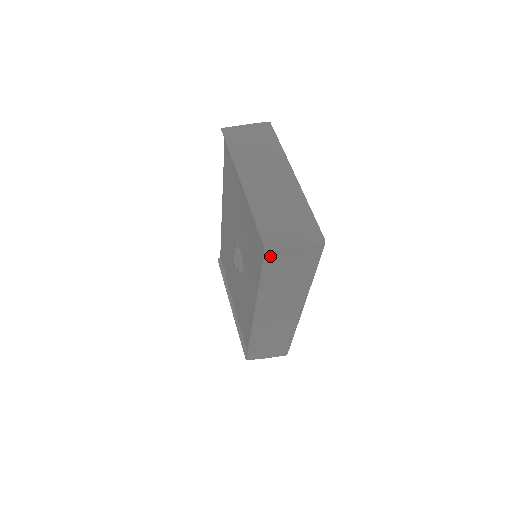
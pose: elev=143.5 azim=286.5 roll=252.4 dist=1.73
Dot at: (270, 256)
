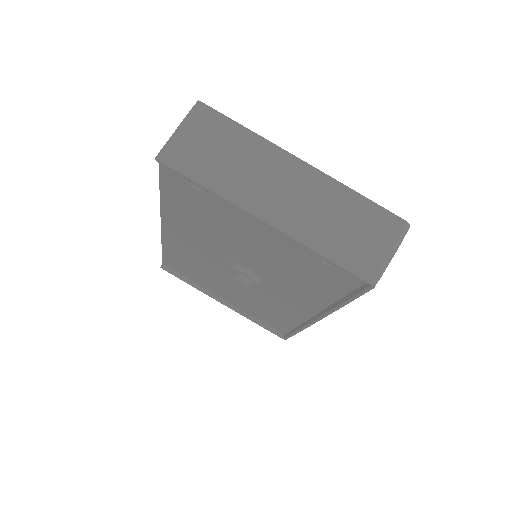
Dot at: occluded
